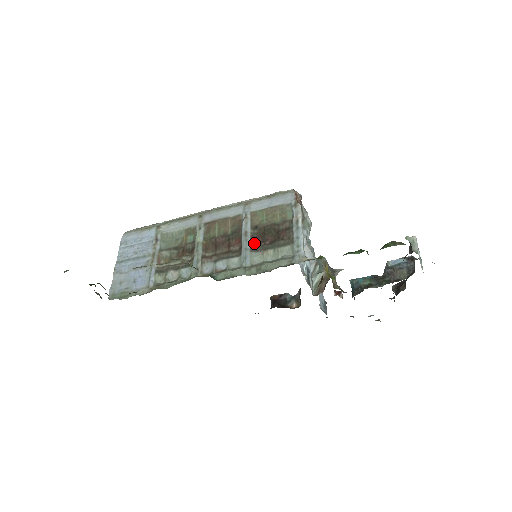
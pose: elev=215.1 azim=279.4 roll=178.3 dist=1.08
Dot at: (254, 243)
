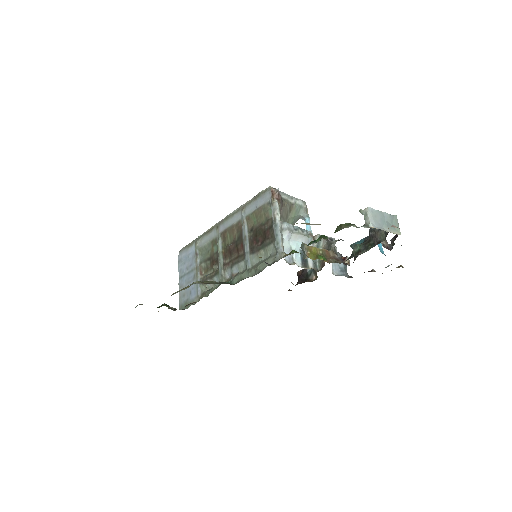
Dot at: (251, 246)
